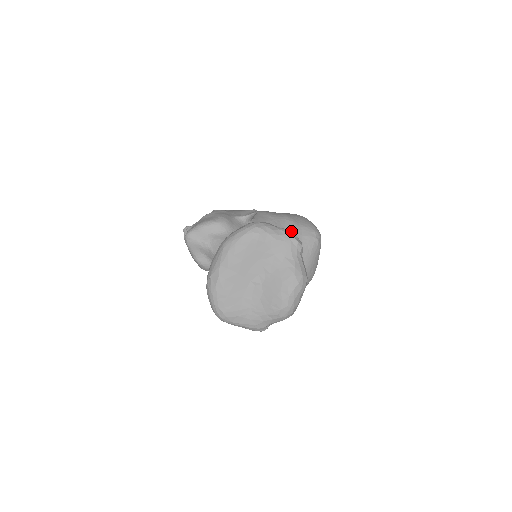
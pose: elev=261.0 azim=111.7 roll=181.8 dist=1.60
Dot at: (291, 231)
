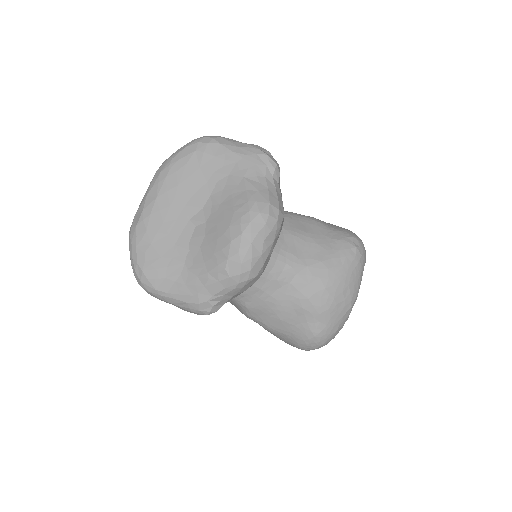
Dot at: (314, 231)
